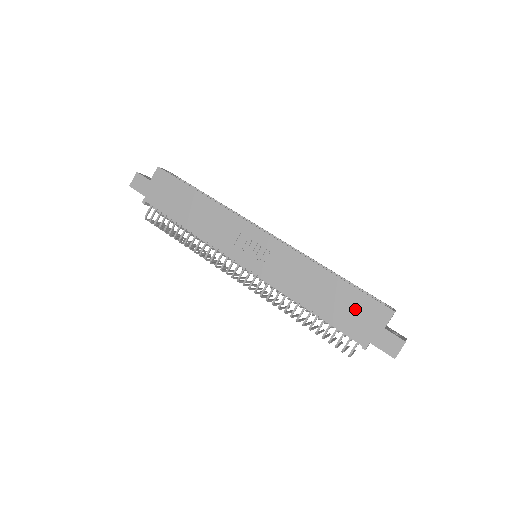
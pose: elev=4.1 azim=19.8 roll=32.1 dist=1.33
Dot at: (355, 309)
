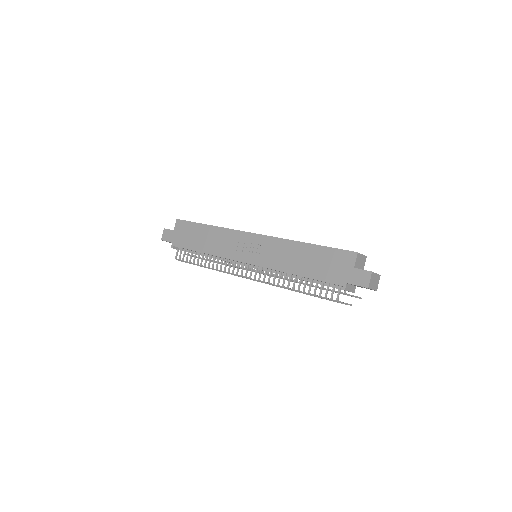
Dot at: (329, 262)
